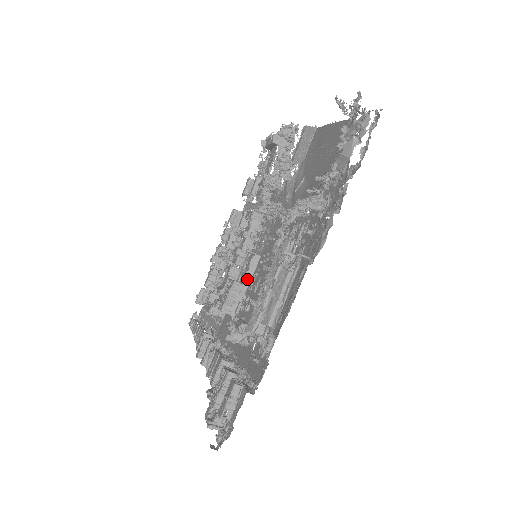
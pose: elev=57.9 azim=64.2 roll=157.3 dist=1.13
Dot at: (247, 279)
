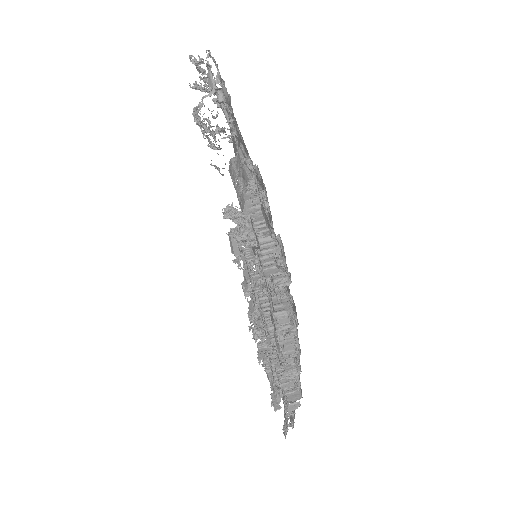
Dot at: occluded
